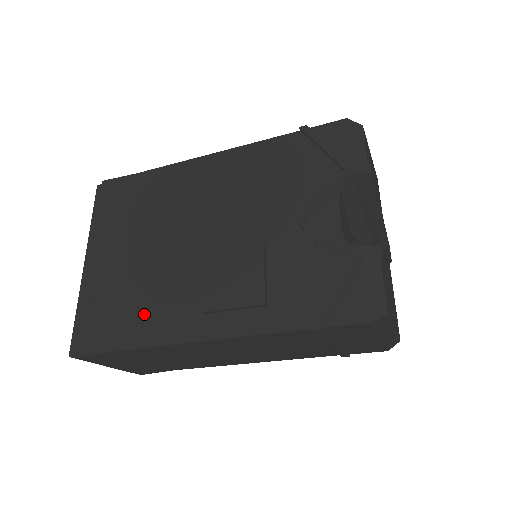
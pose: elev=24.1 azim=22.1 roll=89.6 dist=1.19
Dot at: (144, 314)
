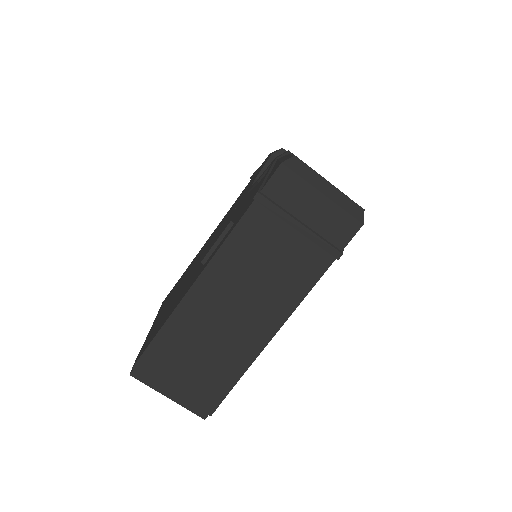
Dot at: (173, 306)
